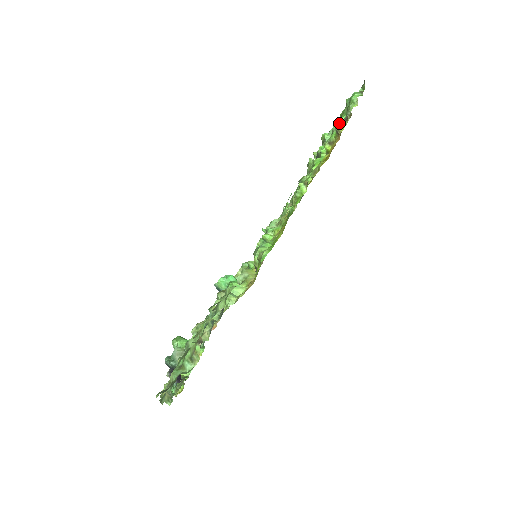
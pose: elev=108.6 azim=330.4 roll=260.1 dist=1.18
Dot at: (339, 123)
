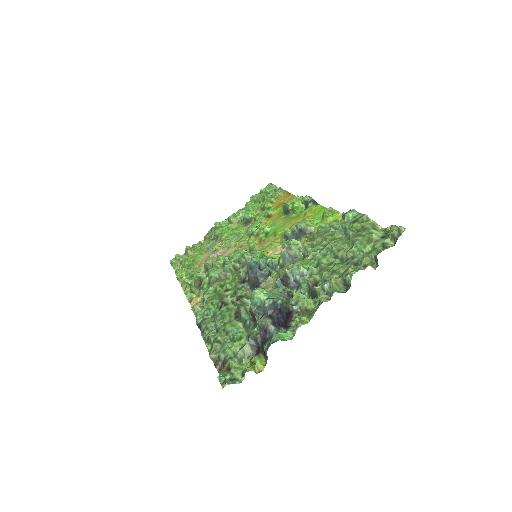
Dot at: (277, 191)
